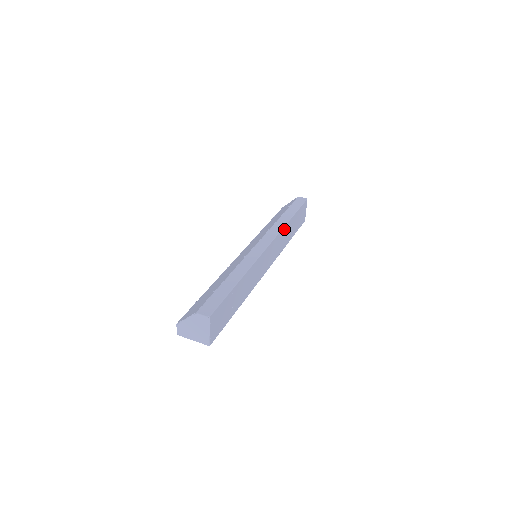
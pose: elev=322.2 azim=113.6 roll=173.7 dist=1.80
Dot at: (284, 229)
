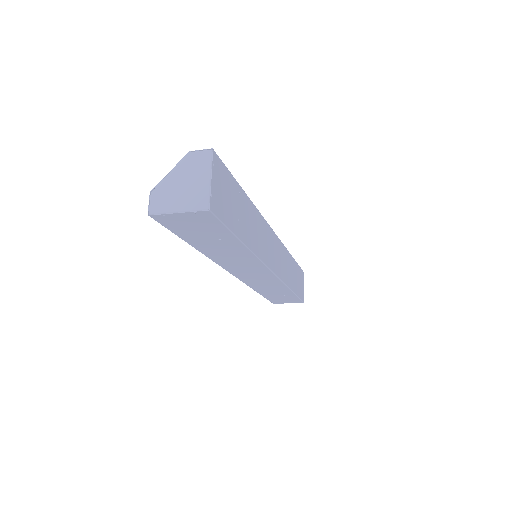
Dot at: (287, 254)
